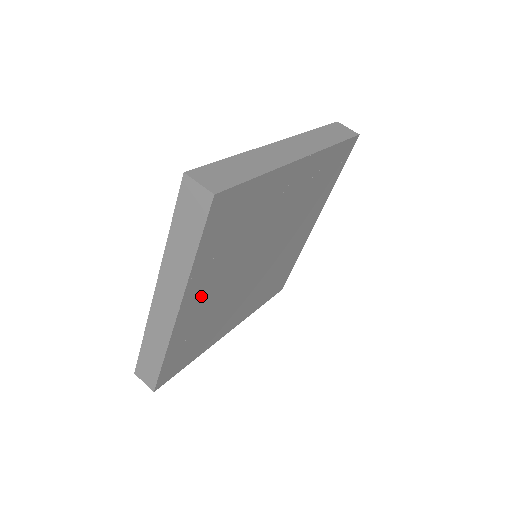
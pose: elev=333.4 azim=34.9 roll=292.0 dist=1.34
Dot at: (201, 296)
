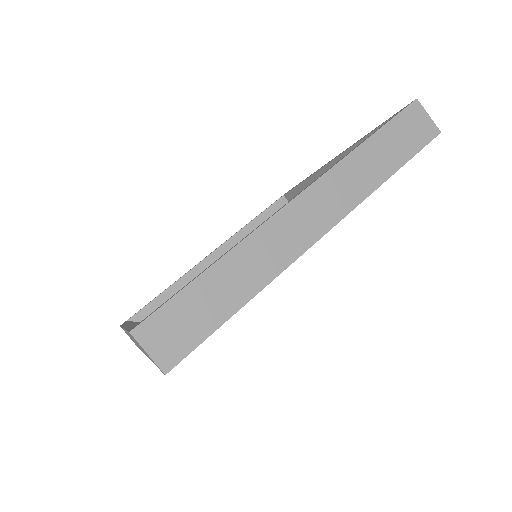
Dot at: occluded
